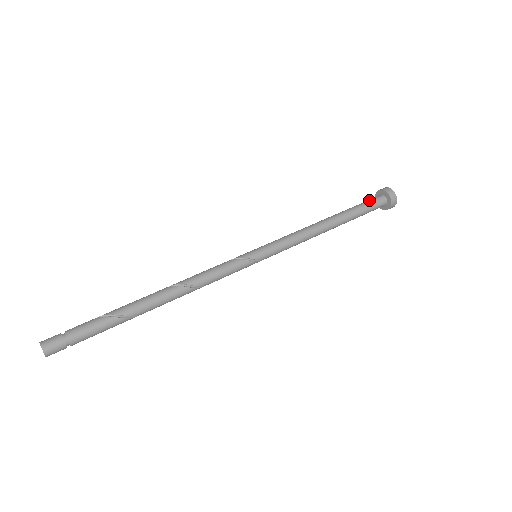
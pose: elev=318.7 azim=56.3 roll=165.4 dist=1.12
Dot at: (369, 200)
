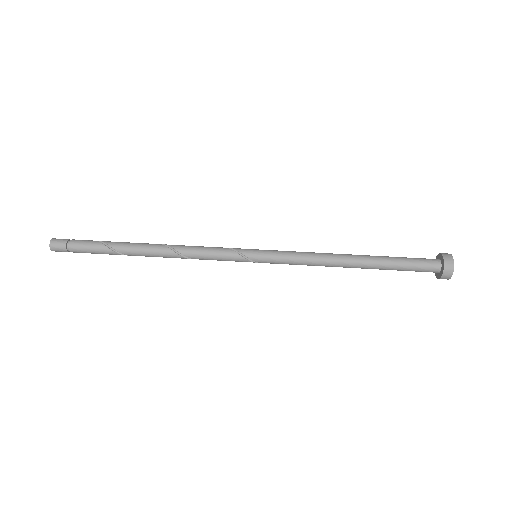
Dot at: (418, 258)
